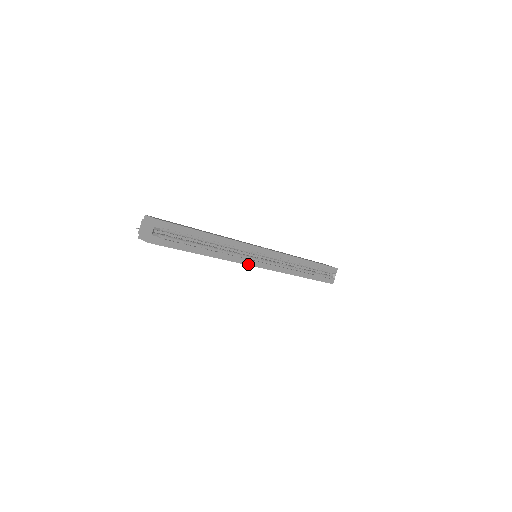
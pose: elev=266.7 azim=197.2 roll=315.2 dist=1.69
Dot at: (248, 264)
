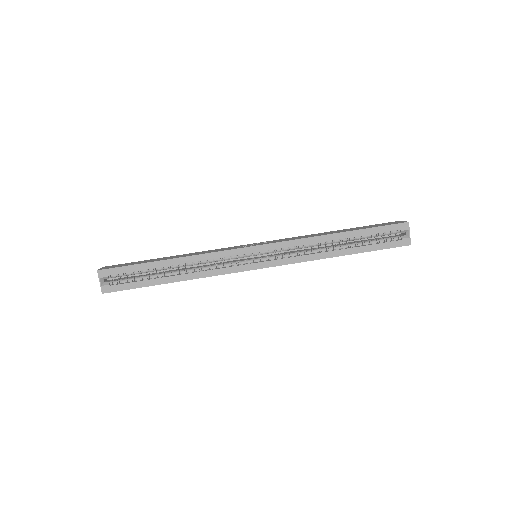
Dot at: (237, 271)
